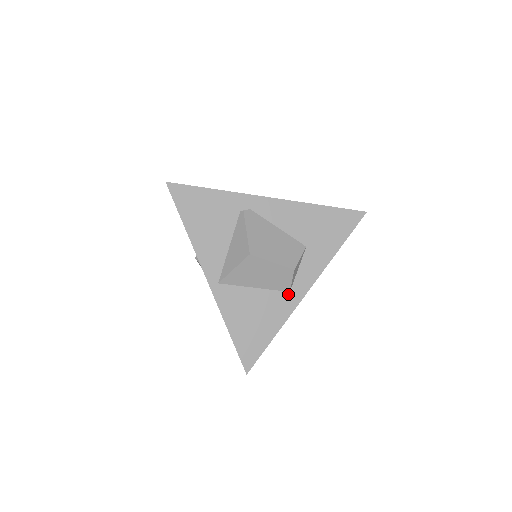
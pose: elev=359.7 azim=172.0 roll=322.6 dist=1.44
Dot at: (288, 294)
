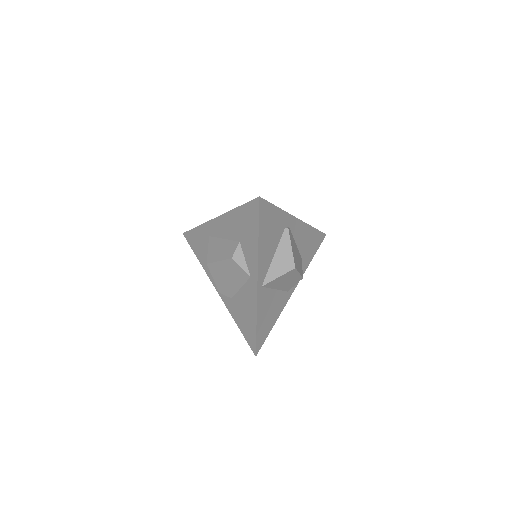
Dot at: (287, 293)
